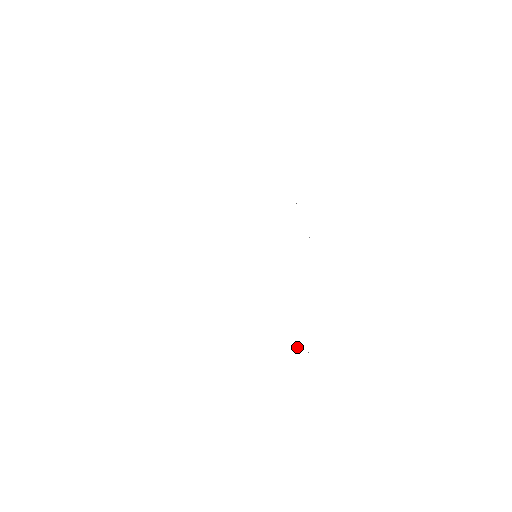
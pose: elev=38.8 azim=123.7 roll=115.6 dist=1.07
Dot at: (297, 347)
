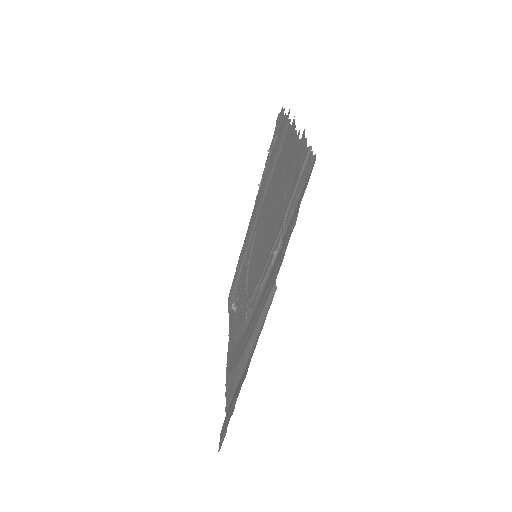
Dot at: (233, 307)
